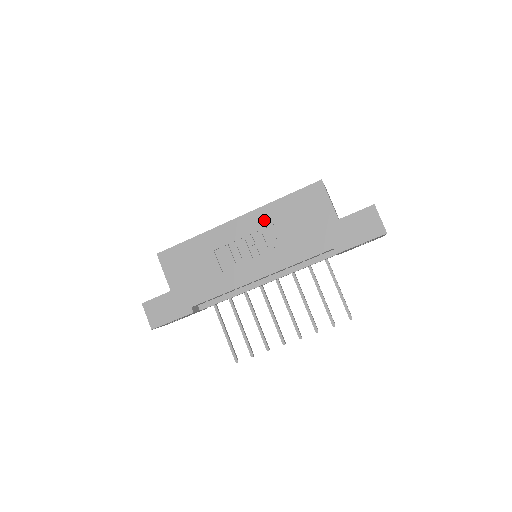
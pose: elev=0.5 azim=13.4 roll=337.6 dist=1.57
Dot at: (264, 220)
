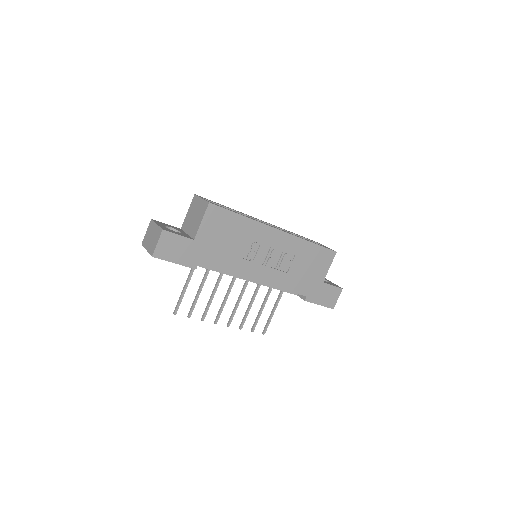
Dot at: (292, 247)
